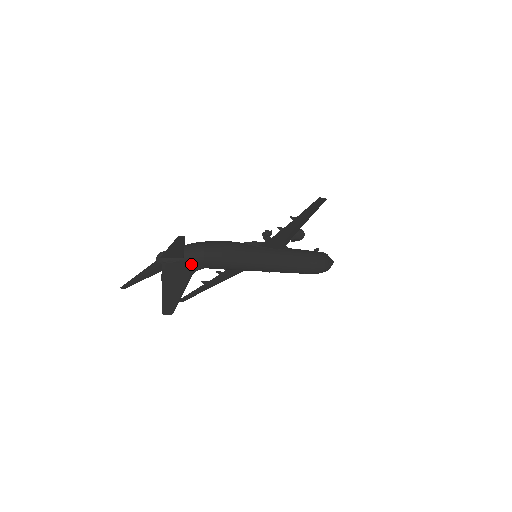
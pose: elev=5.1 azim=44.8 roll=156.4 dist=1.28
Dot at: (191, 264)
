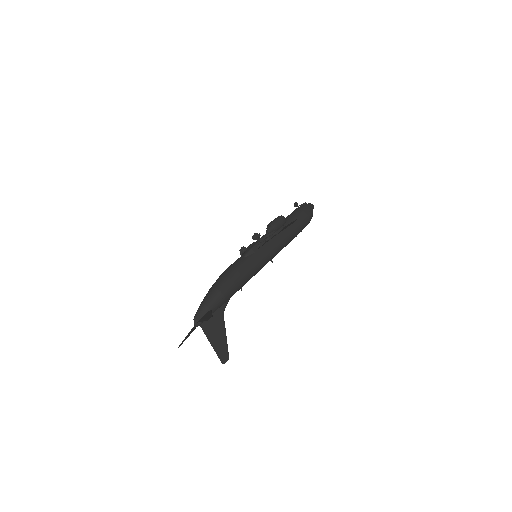
Dot at: (218, 308)
